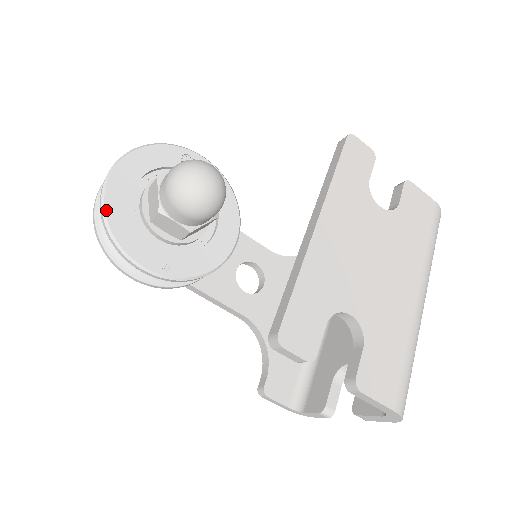
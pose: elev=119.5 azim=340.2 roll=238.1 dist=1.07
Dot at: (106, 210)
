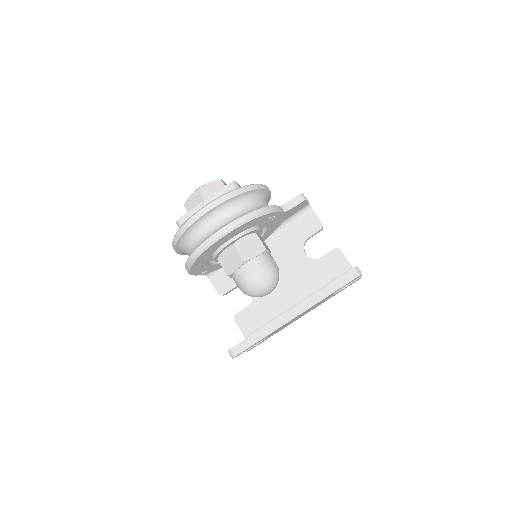
Dot at: (198, 259)
